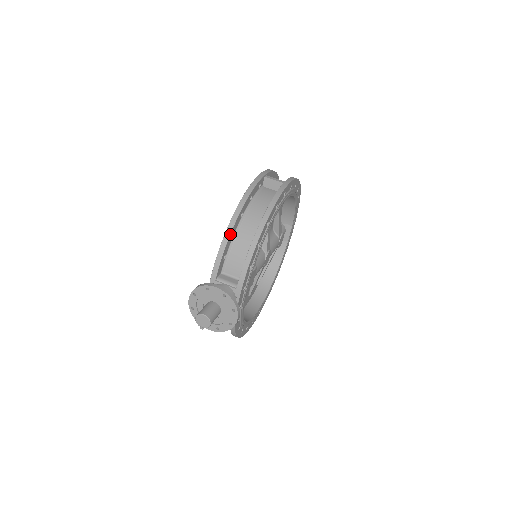
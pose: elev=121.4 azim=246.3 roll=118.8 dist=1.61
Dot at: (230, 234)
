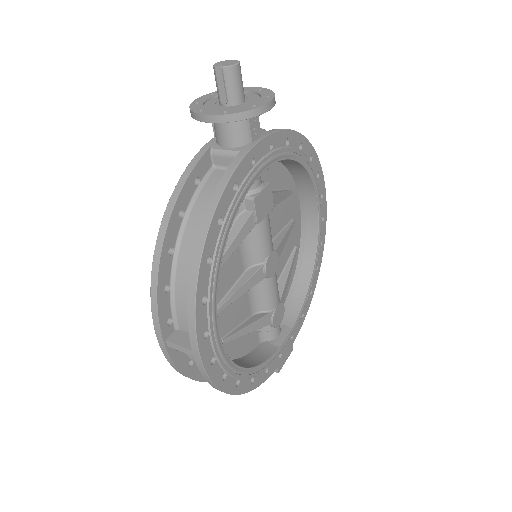
Dot at: occluded
